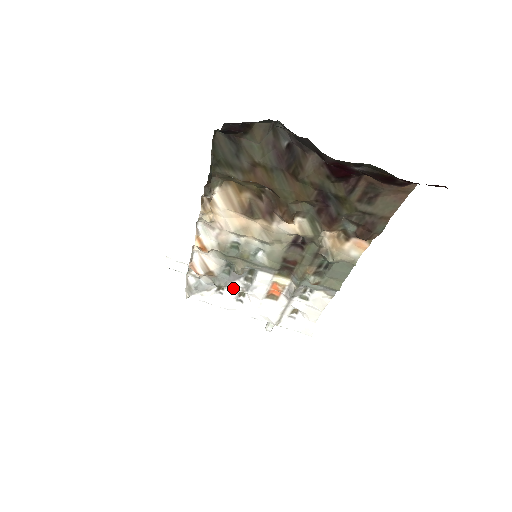
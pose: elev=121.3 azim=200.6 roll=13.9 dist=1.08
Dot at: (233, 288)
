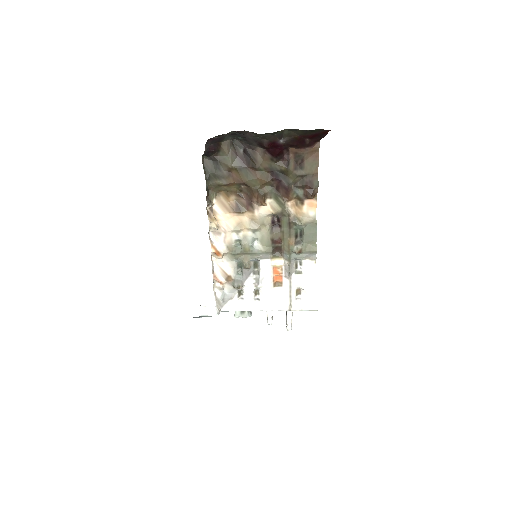
Dot at: (249, 288)
